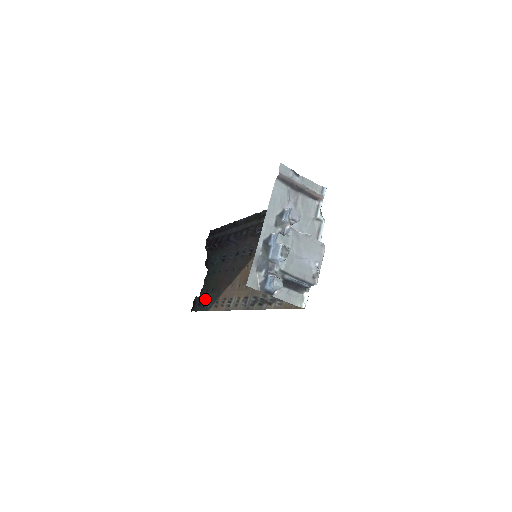
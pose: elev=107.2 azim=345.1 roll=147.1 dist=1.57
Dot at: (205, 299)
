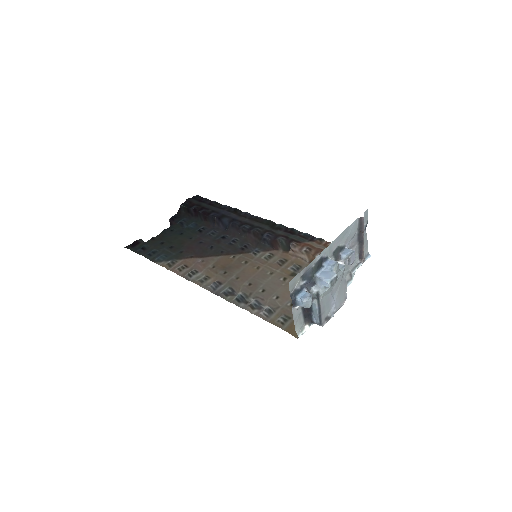
Dot at: (155, 249)
